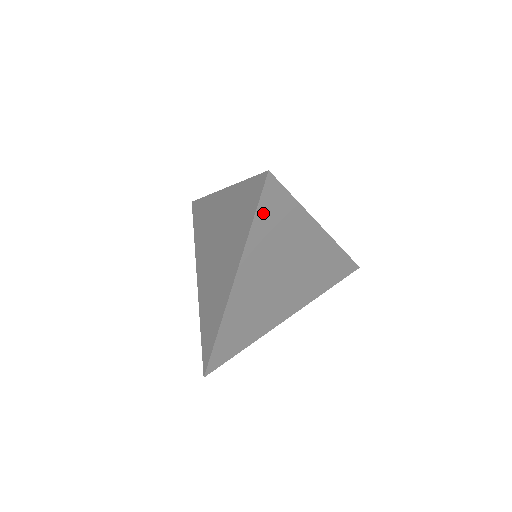
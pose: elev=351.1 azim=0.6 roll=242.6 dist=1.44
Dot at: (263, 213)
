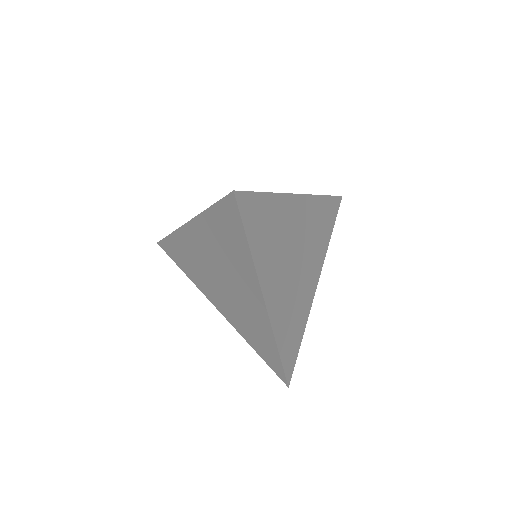
Dot at: (251, 228)
